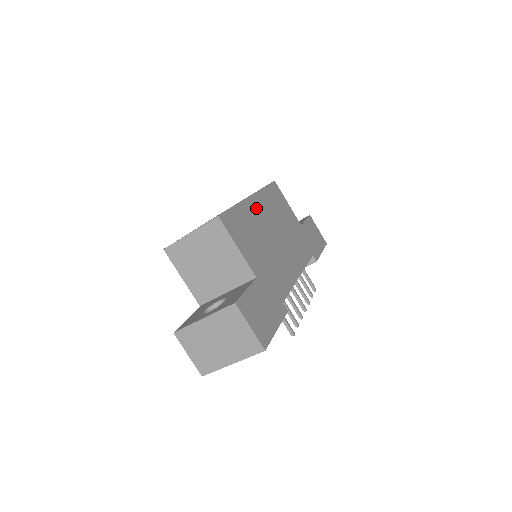
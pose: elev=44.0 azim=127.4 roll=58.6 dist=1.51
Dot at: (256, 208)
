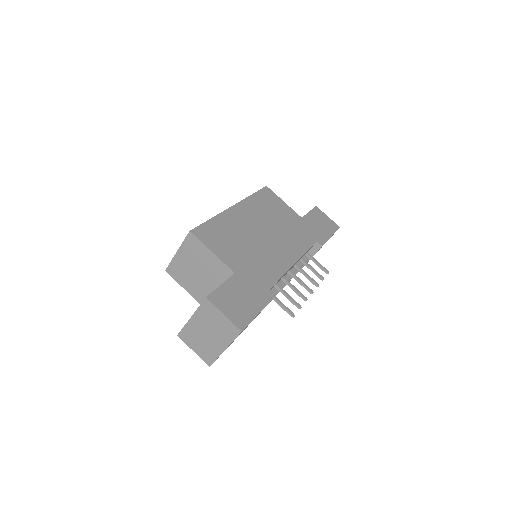
Dot at: (239, 215)
